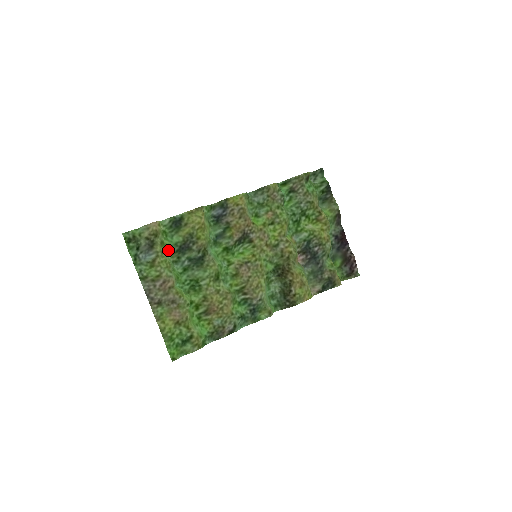
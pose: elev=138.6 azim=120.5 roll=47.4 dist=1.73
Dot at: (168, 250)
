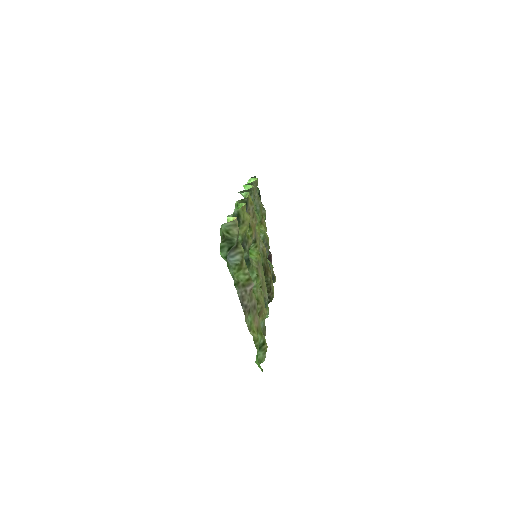
Dot at: occluded
